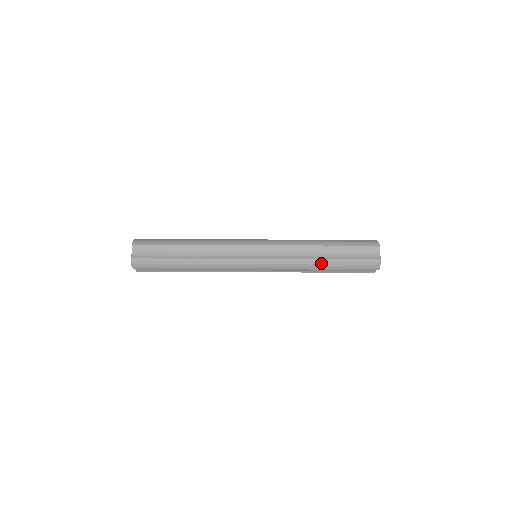
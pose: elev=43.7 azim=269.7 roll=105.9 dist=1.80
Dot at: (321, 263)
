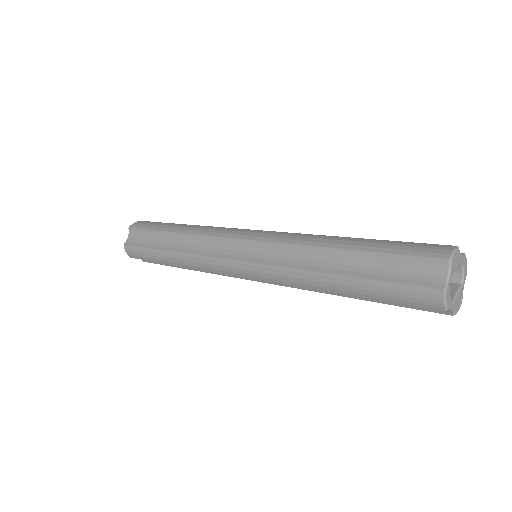
Dot at: occluded
